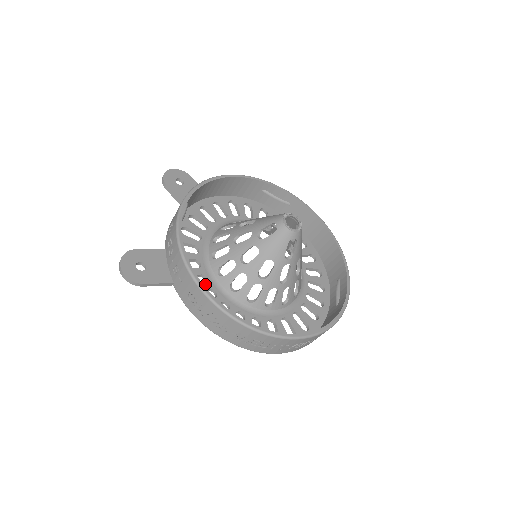
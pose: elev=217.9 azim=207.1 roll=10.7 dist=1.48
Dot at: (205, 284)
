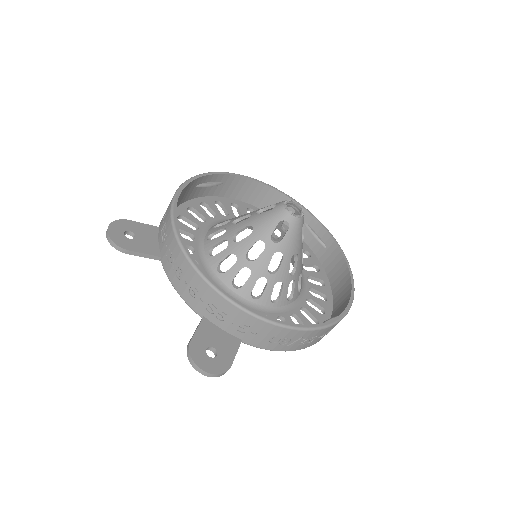
Dot at: occluded
